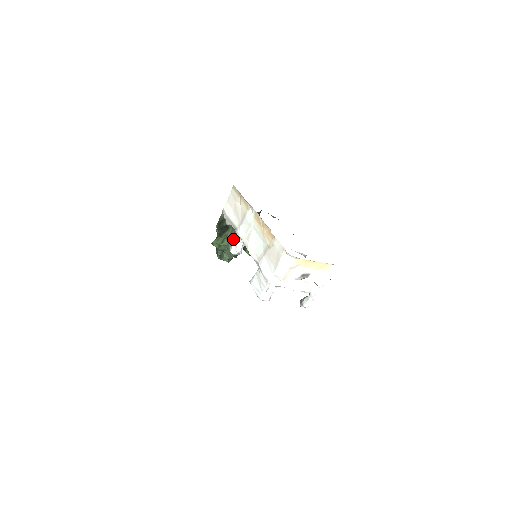
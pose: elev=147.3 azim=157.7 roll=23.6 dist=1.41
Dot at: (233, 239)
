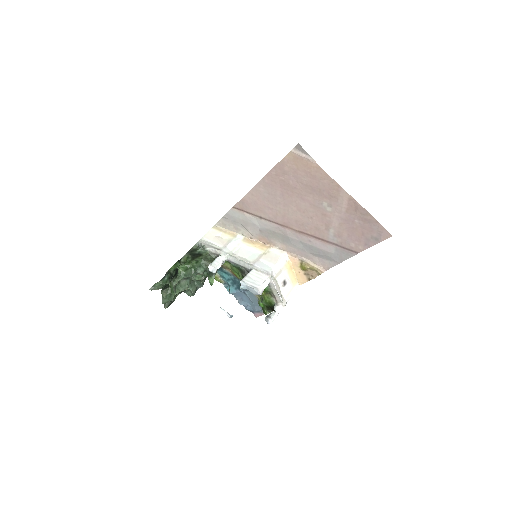
Dot at: (209, 261)
